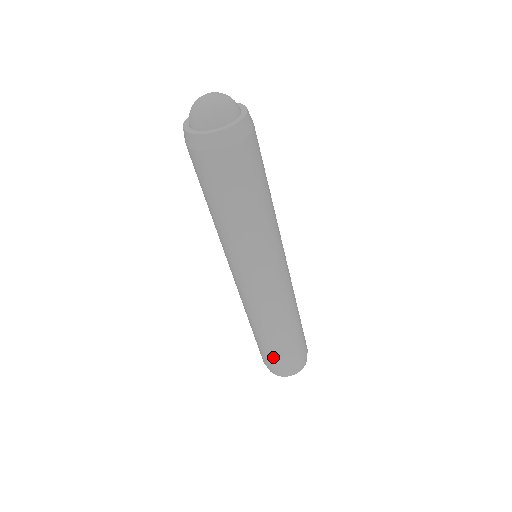
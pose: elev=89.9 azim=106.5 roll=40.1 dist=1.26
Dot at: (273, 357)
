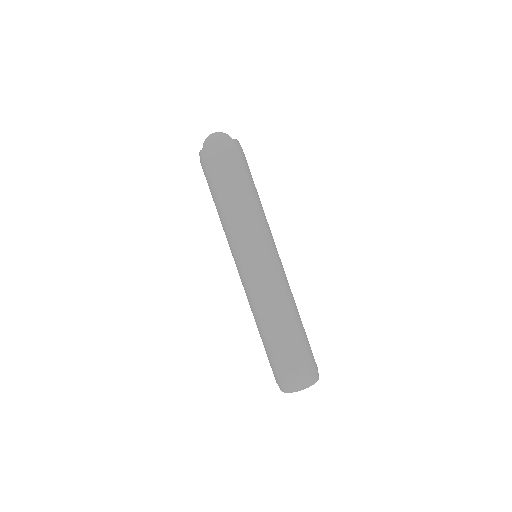
Dot at: (287, 359)
